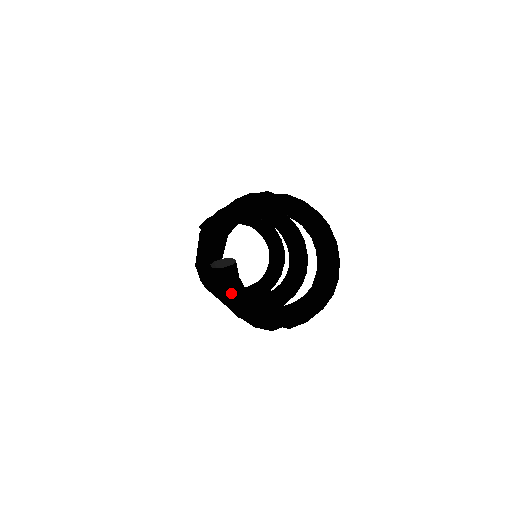
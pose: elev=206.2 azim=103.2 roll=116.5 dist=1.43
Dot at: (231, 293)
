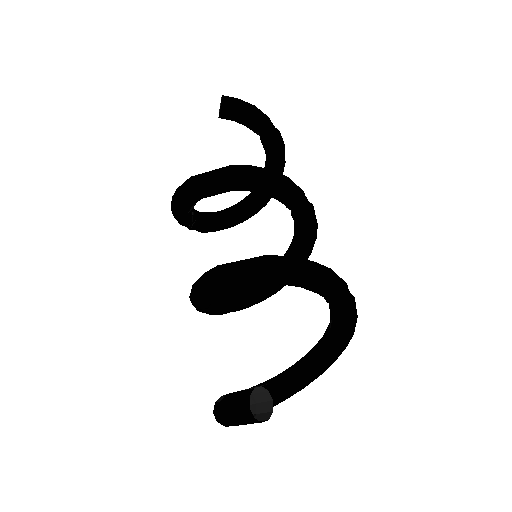
Dot at: (238, 425)
